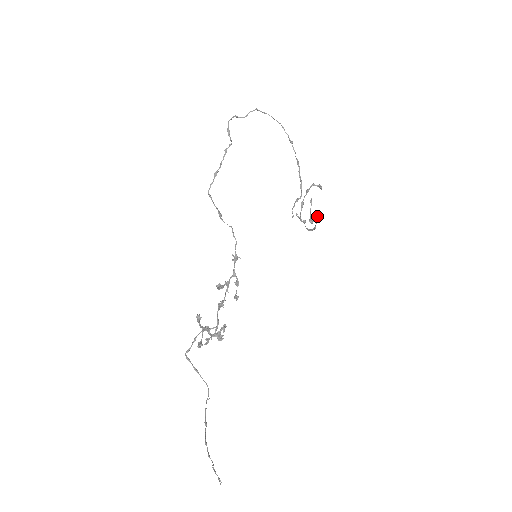
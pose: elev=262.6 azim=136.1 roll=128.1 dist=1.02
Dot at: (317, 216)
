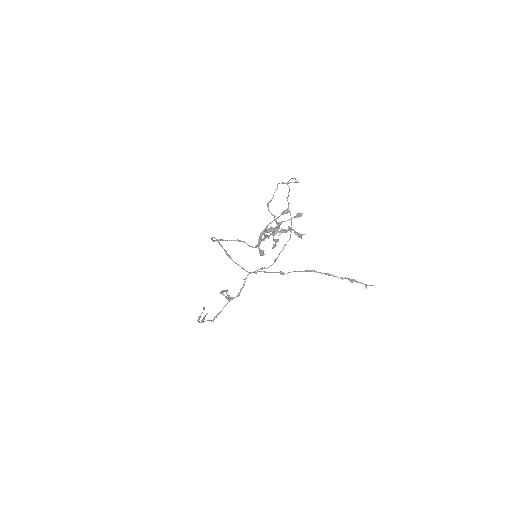
Dot at: occluded
